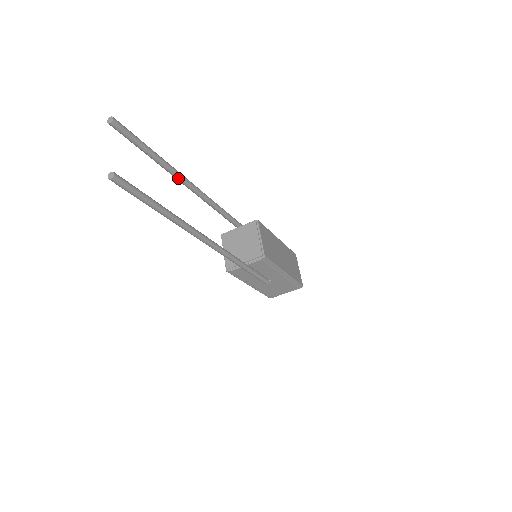
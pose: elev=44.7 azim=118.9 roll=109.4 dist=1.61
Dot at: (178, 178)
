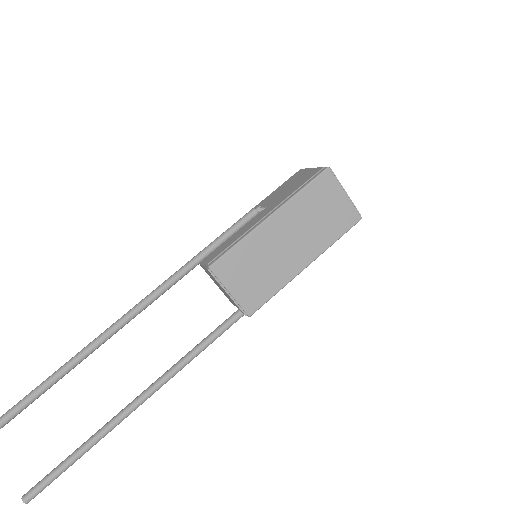
Dot at: (74, 367)
